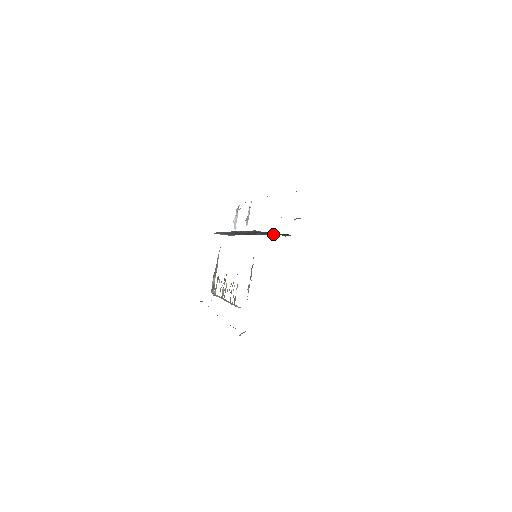
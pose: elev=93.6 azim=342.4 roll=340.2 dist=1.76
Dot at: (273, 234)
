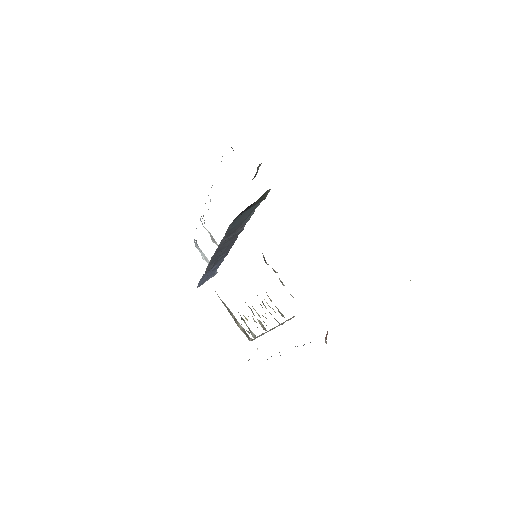
Dot at: (250, 214)
